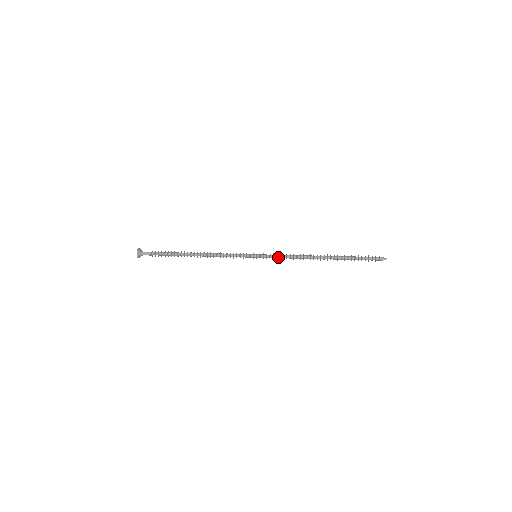
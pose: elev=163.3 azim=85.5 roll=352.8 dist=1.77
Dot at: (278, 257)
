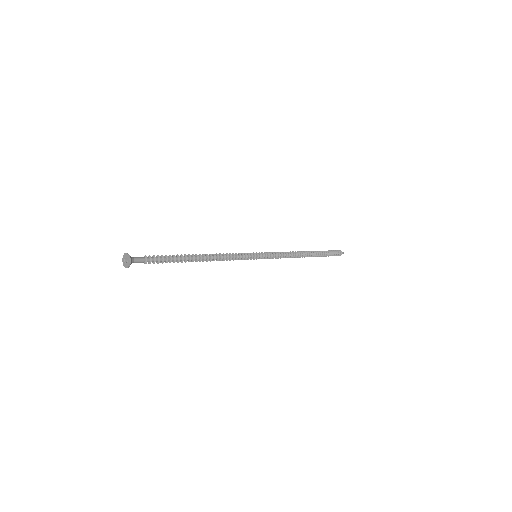
Dot at: (275, 255)
